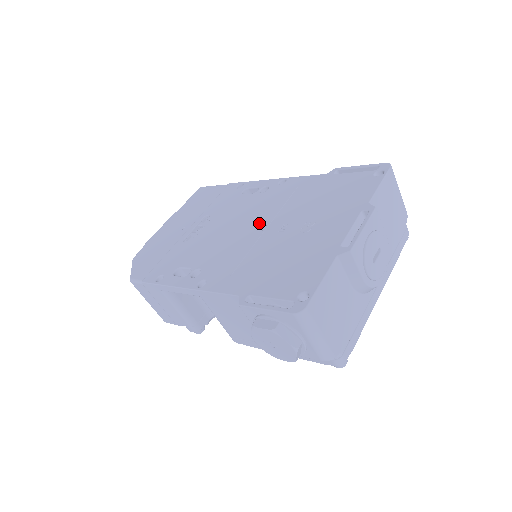
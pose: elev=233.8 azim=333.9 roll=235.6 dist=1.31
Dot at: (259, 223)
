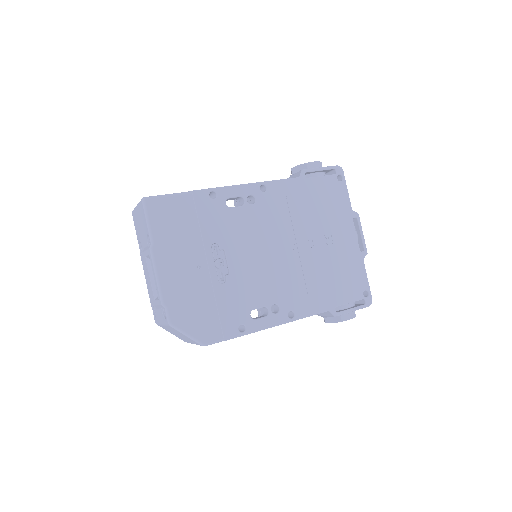
Dot at: (286, 243)
